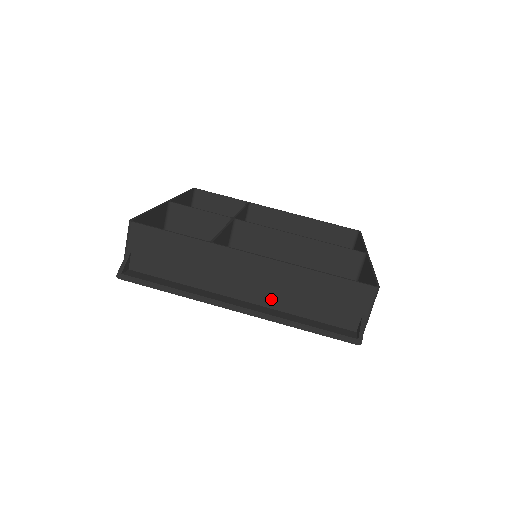
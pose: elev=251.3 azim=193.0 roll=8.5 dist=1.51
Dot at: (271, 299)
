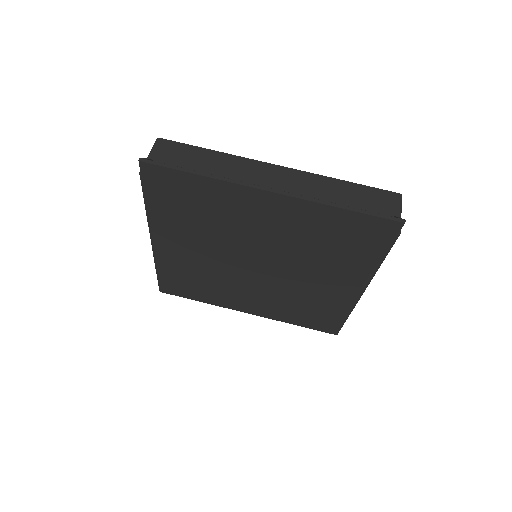
Dot at: occluded
